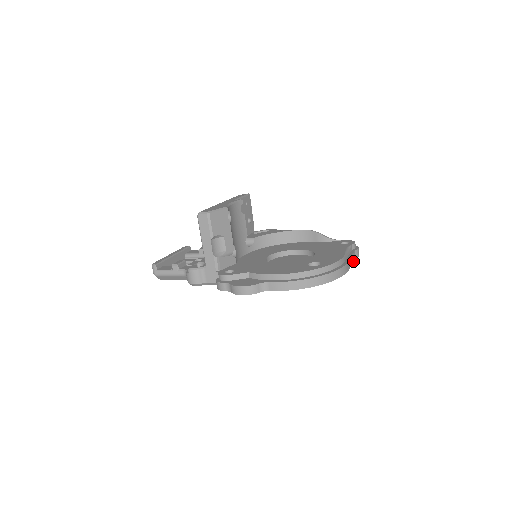
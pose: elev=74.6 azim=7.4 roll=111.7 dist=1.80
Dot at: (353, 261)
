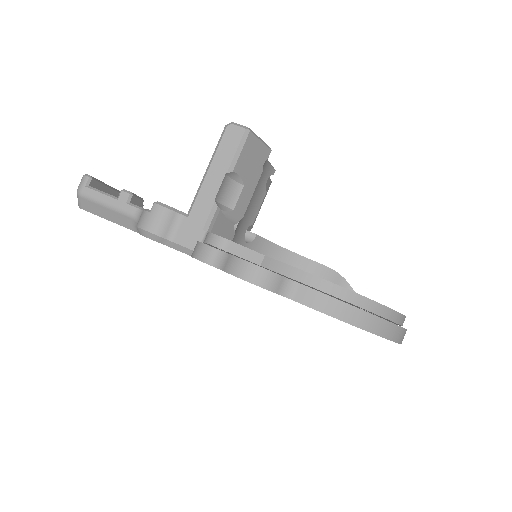
Dot at: occluded
